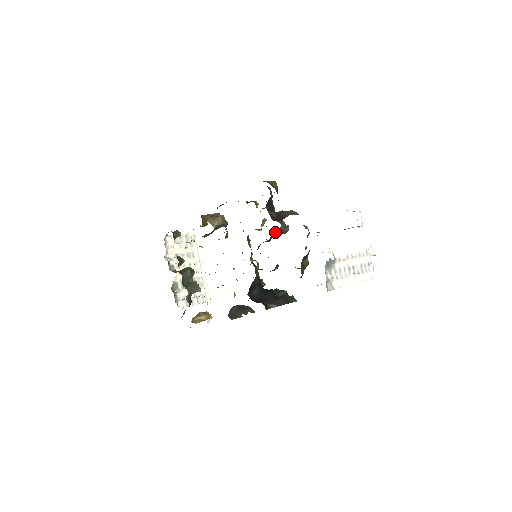
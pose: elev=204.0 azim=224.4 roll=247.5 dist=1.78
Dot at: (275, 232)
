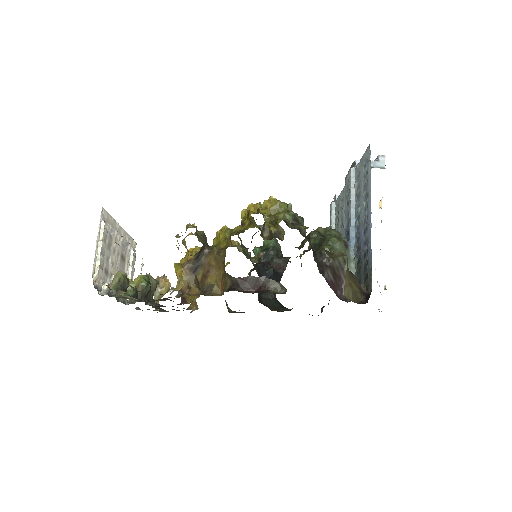
Dot at: occluded
